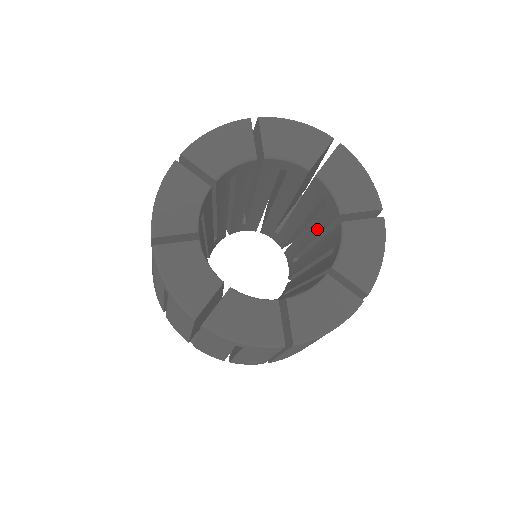
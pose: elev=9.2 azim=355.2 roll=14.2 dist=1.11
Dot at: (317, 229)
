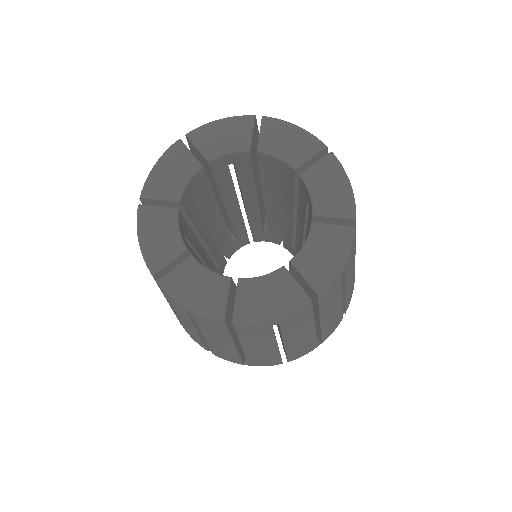
Dot at: occluded
